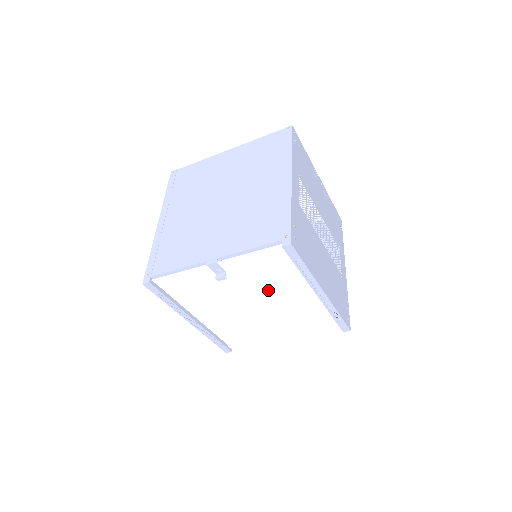
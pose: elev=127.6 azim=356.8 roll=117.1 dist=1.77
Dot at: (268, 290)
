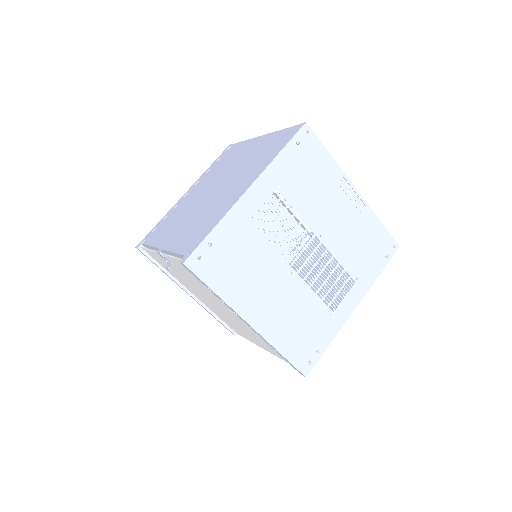
Dot at: (213, 297)
